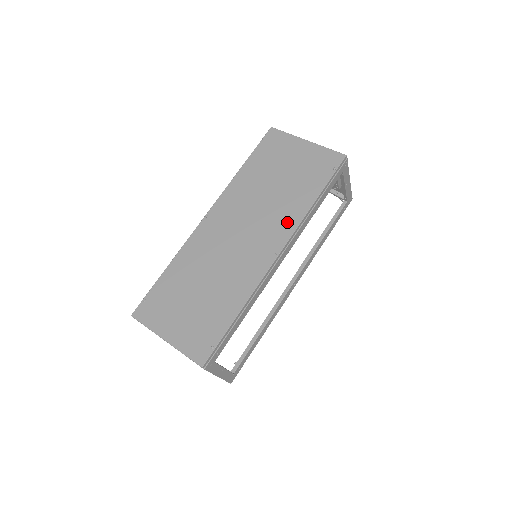
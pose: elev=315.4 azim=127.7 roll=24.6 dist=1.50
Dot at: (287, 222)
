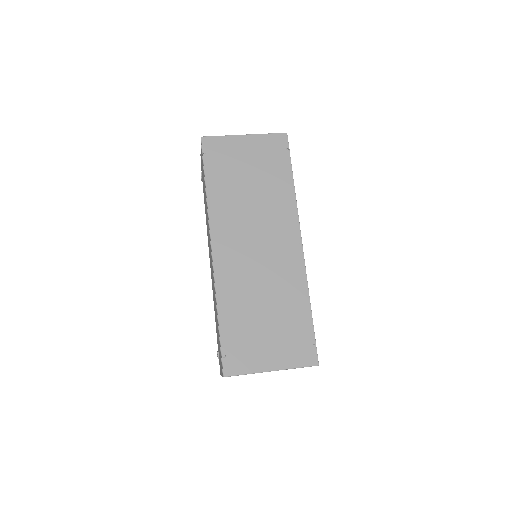
Dot at: (287, 214)
